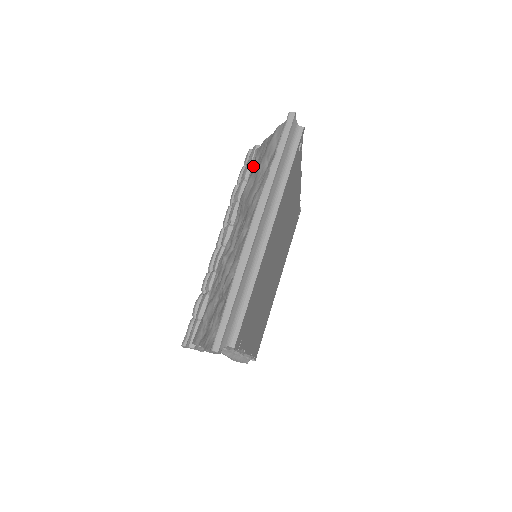
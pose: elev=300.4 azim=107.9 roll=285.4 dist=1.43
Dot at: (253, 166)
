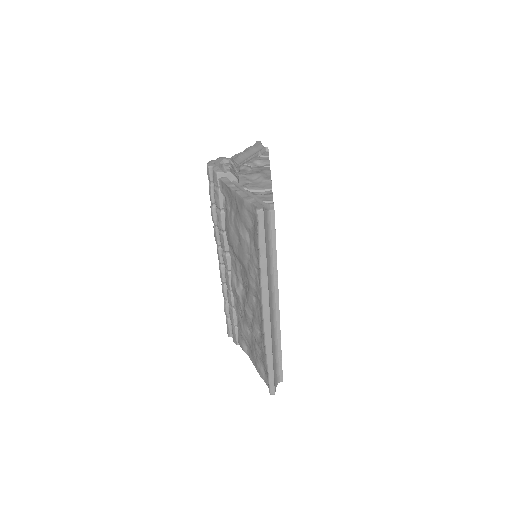
Dot at: (223, 196)
